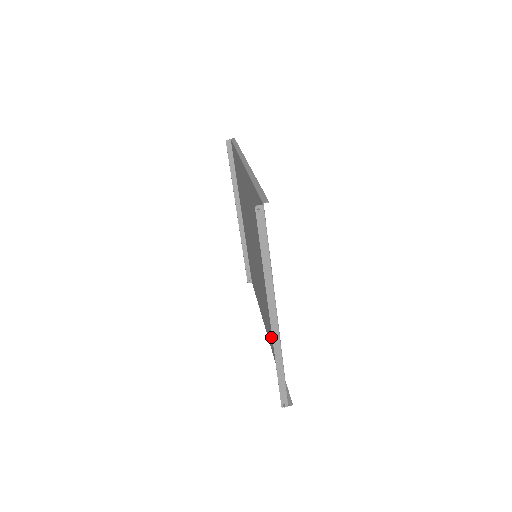
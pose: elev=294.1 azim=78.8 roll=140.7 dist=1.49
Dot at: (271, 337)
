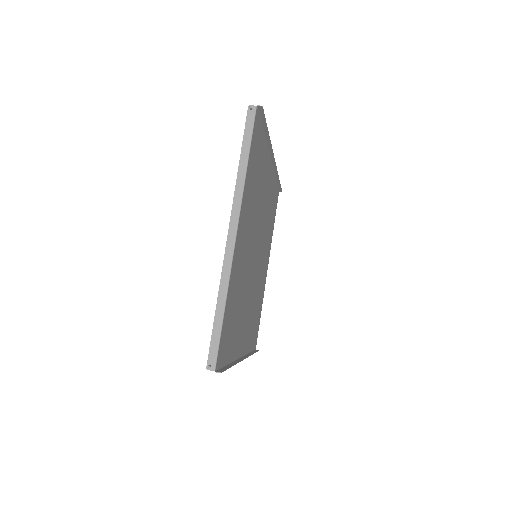
Dot at: (236, 328)
